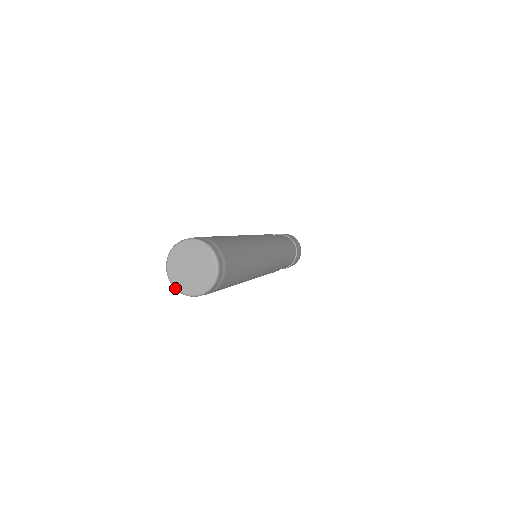
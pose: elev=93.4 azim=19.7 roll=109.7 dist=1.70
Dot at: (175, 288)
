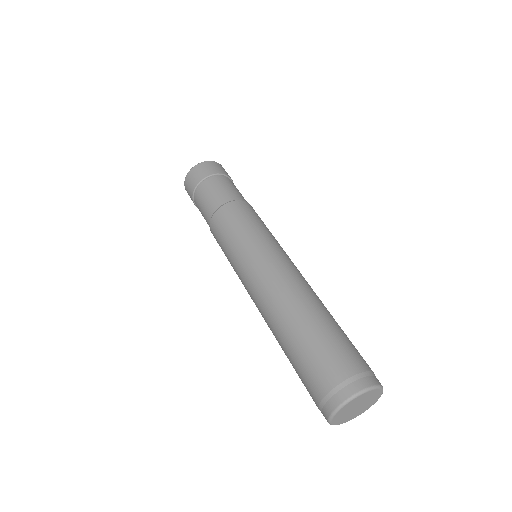
Dot at: occluded
